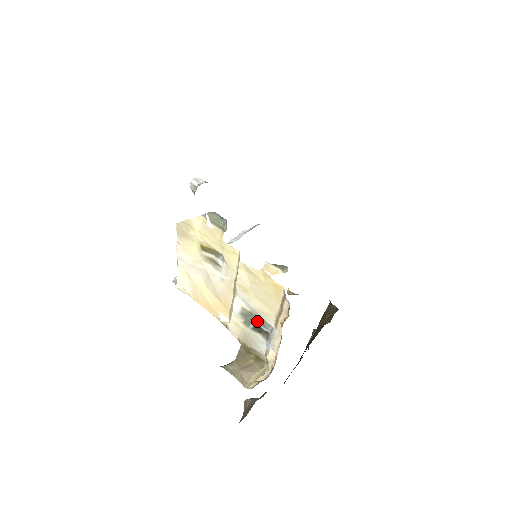
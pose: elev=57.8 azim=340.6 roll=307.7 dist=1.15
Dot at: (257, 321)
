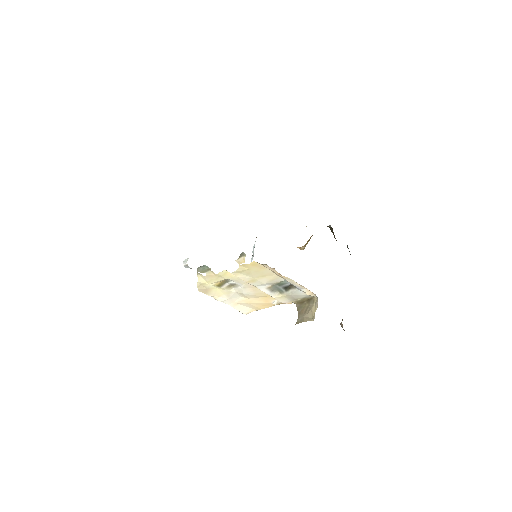
Dot at: (281, 286)
